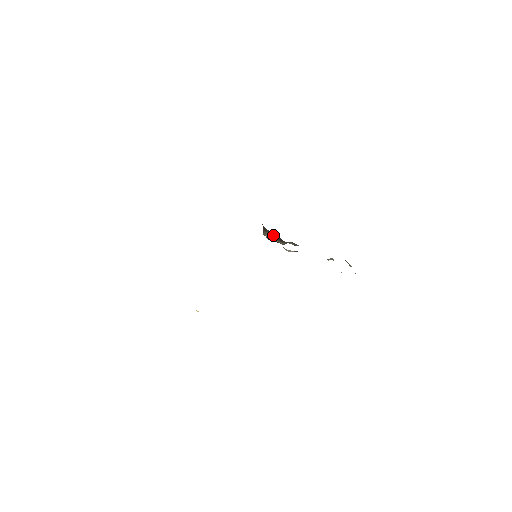
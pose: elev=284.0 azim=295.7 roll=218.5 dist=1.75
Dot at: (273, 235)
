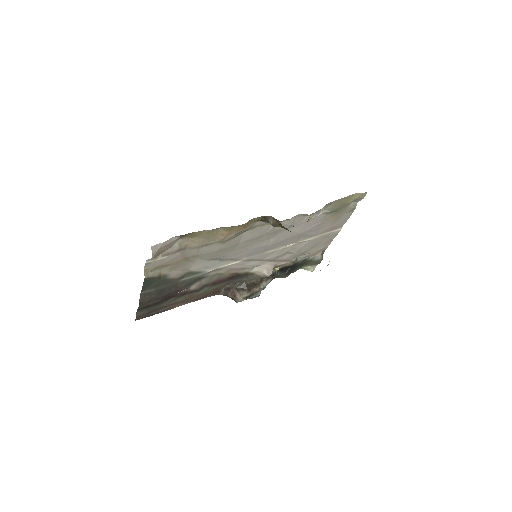
Dot at: (246, 286)
